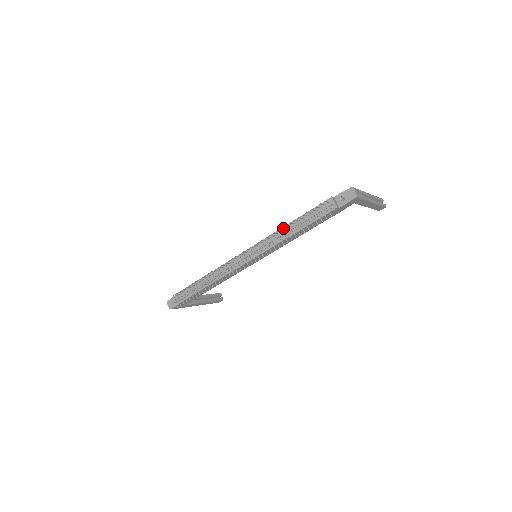
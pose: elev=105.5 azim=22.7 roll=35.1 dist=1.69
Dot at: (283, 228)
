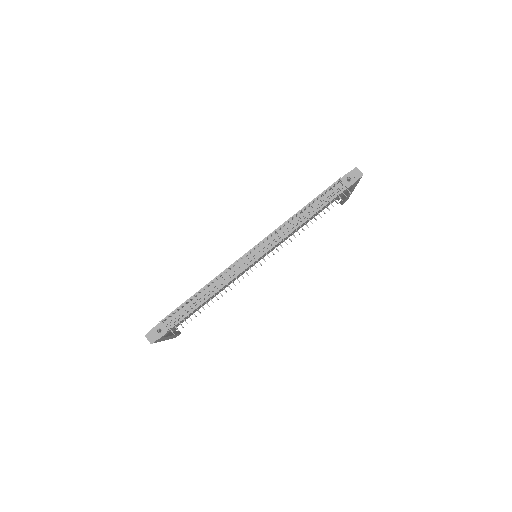
Dot at: occluded
